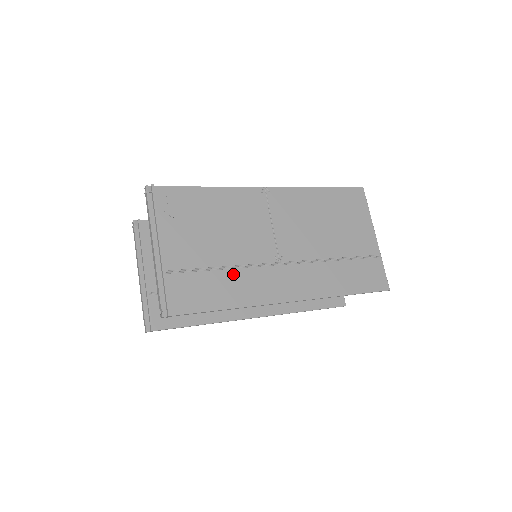
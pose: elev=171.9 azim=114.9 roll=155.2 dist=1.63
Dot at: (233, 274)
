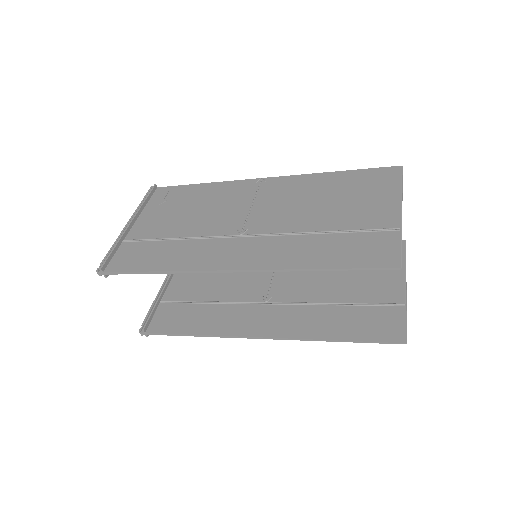
Dot at: (183, 244)
